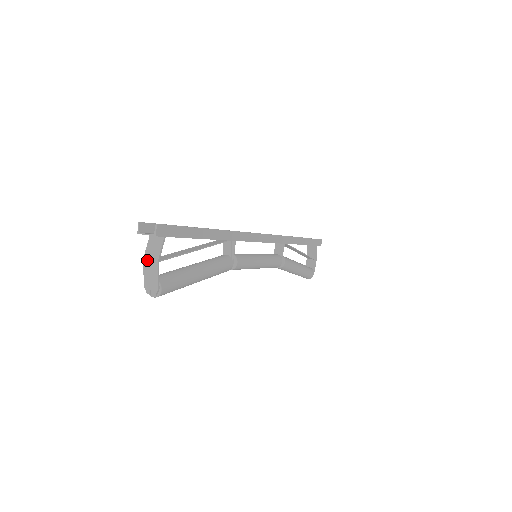
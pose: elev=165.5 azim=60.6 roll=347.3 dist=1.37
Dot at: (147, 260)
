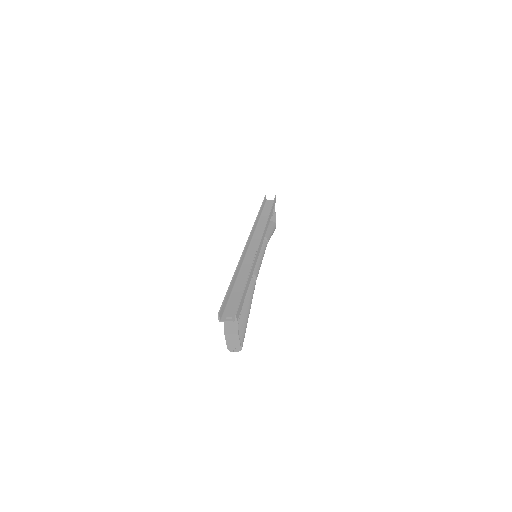
Dot at: (228, 334)
